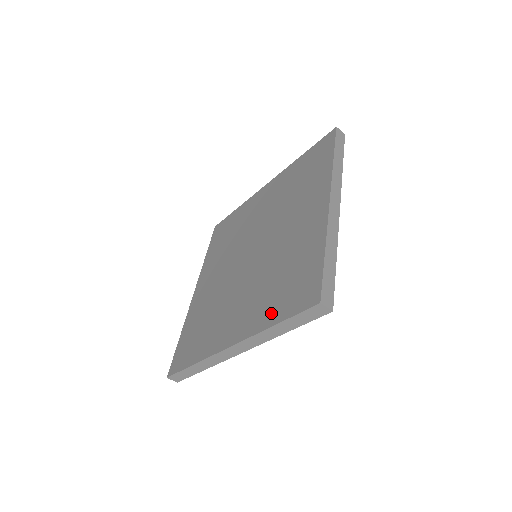
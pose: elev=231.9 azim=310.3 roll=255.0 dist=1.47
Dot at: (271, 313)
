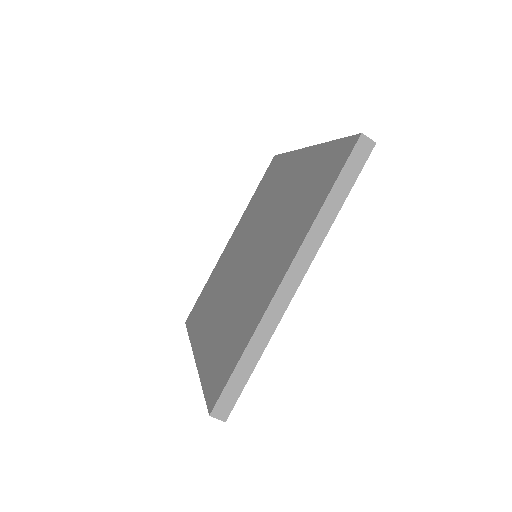
Dot at: (314, 205)
